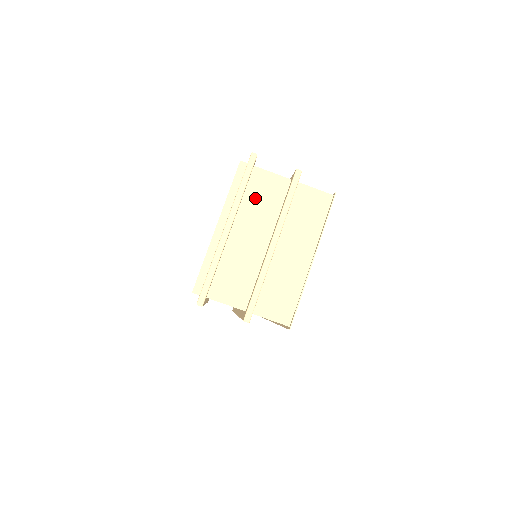
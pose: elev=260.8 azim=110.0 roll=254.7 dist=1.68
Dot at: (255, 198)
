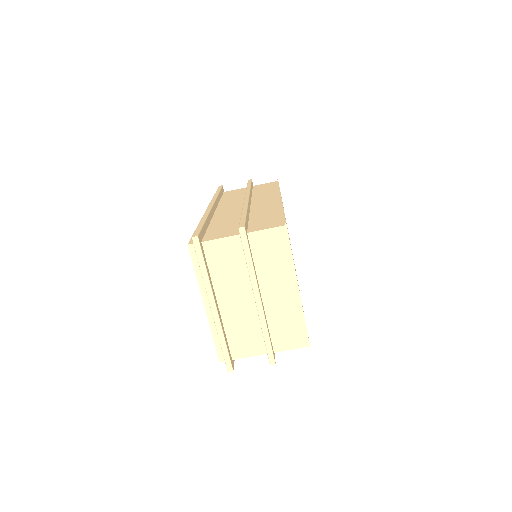
Dot at: (220, 268)
